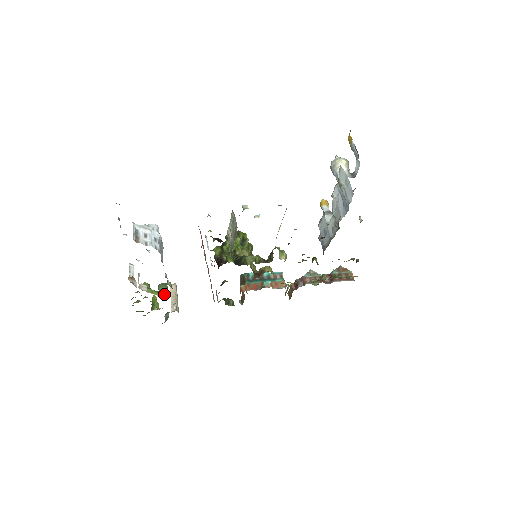
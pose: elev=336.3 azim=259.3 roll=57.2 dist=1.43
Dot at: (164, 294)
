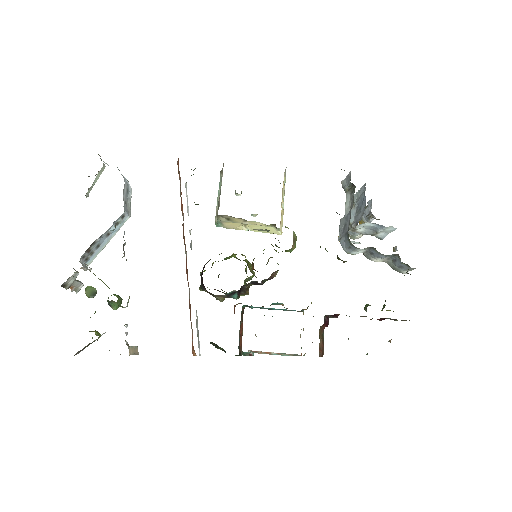
Dot at: occluded
